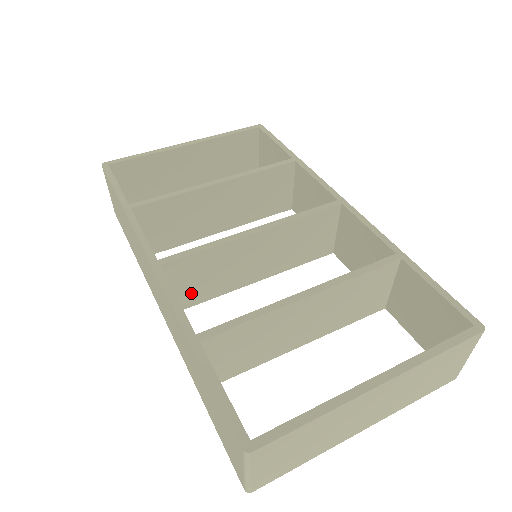
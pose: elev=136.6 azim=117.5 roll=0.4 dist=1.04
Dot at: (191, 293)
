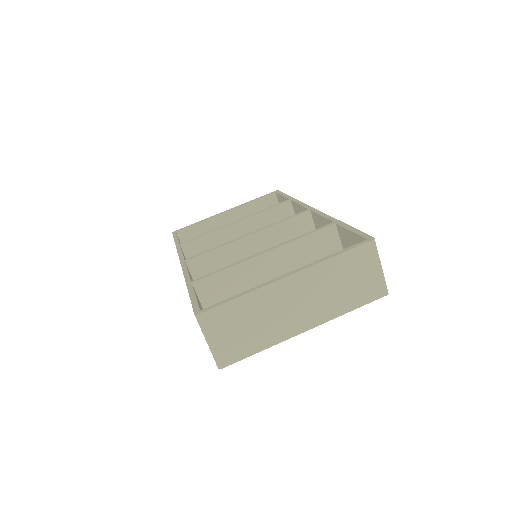
Dot at: occluded
